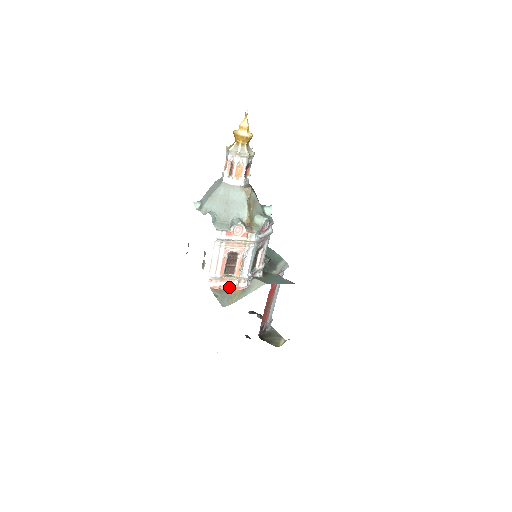
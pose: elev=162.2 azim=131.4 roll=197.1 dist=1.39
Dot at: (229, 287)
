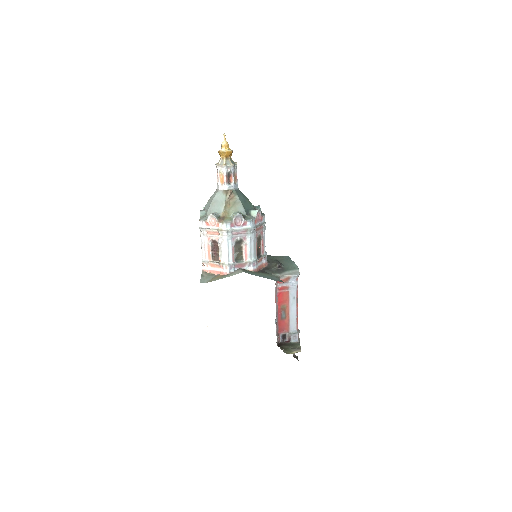
Dot at: (217, 272)
